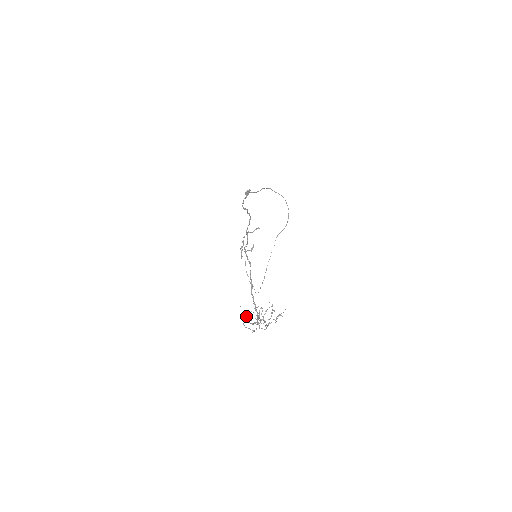
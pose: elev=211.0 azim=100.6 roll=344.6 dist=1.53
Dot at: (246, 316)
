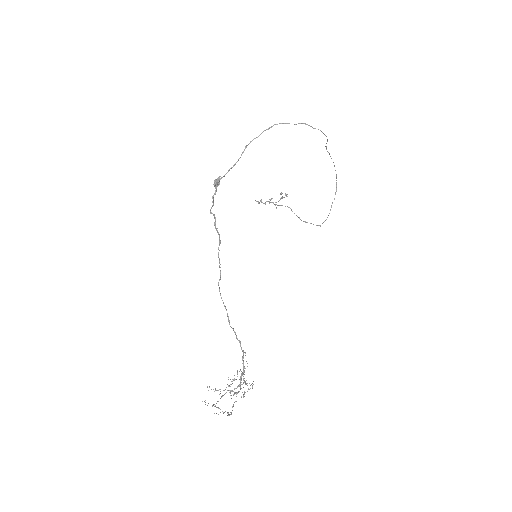
Dot at: occluded
